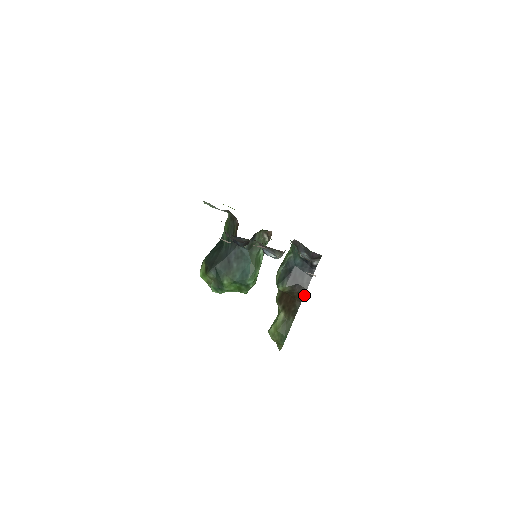
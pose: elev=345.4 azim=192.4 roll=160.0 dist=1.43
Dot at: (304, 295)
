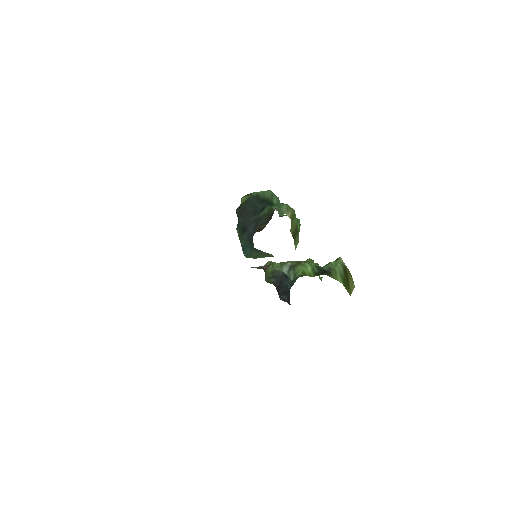
Dot at: occluded
